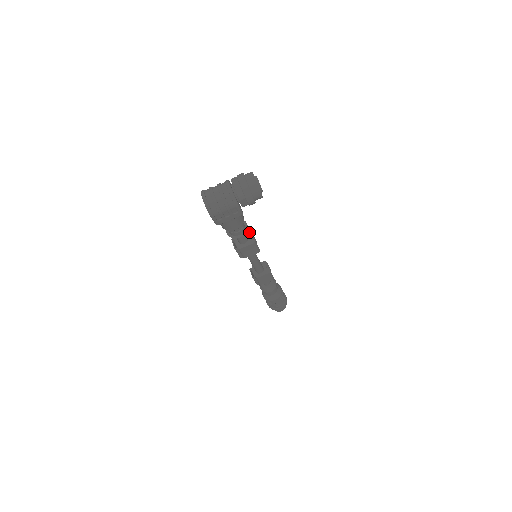
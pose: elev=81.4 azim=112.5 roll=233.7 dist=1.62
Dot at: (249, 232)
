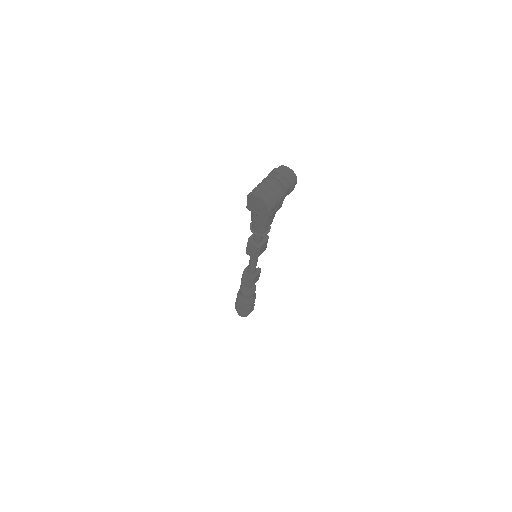
Dot at: occluded
